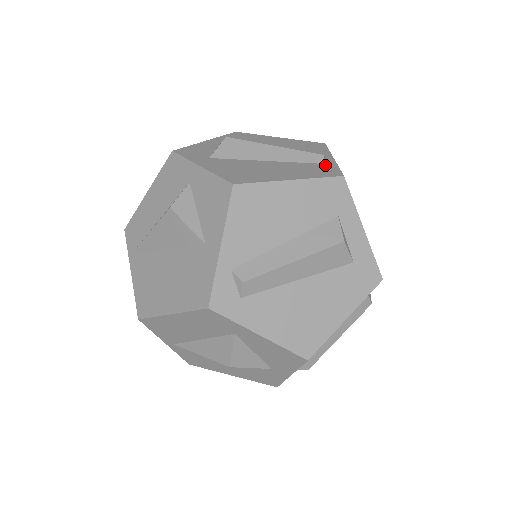
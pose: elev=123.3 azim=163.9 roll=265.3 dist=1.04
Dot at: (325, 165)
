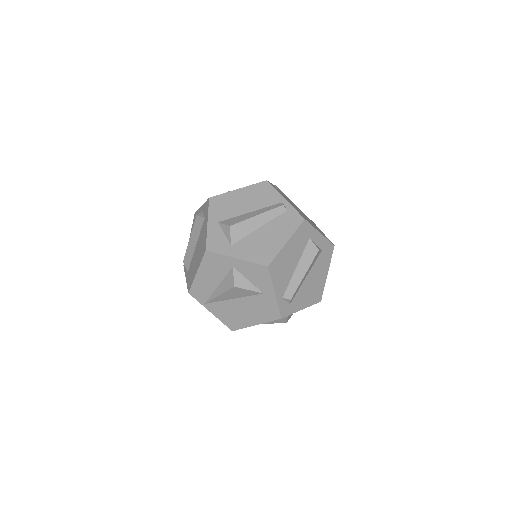
Dot at: (288, 212)
